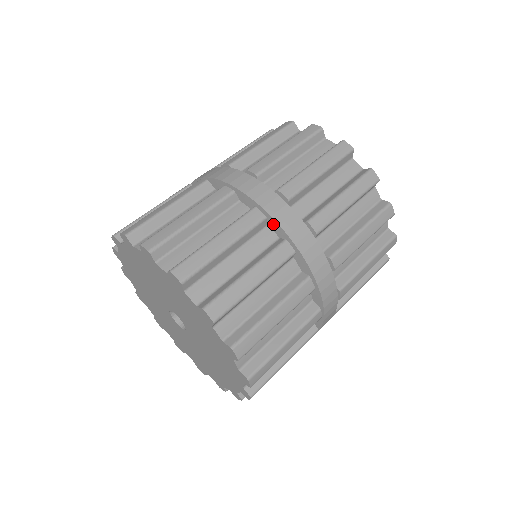
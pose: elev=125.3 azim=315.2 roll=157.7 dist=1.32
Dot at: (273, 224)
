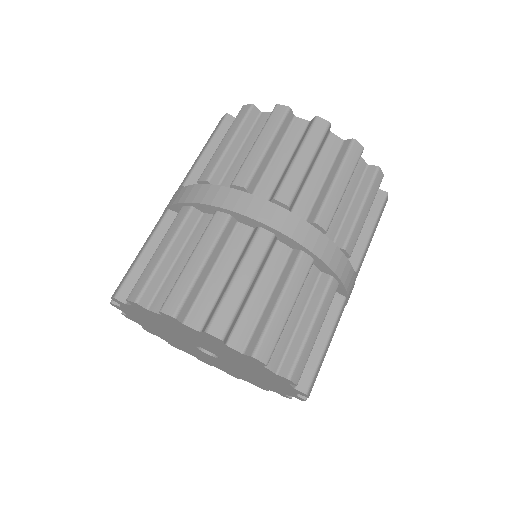
Dot at: (283, 238)
